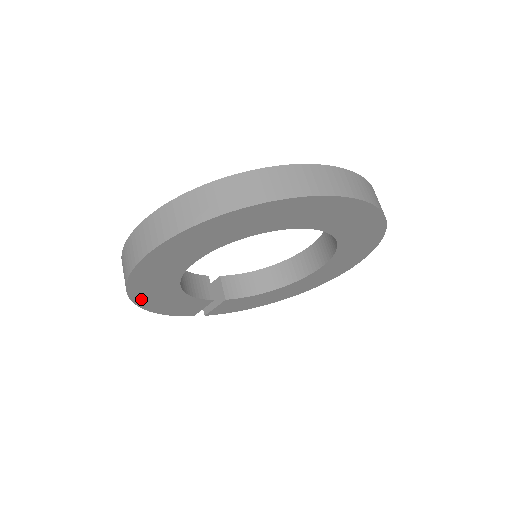
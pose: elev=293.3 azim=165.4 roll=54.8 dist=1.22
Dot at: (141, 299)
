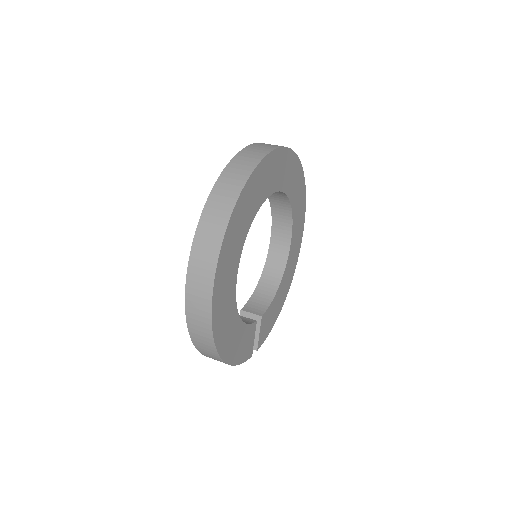
Dot at: (222, 347)
